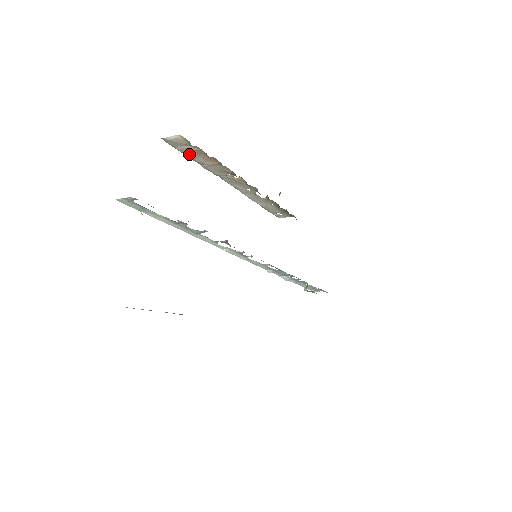
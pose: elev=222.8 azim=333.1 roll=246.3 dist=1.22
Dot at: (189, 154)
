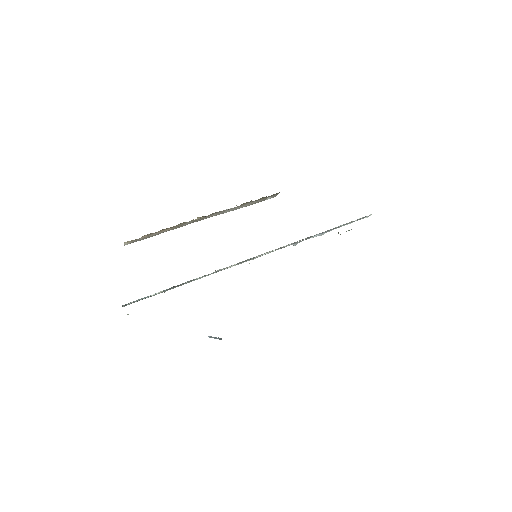
Dot at: (151, 236)
